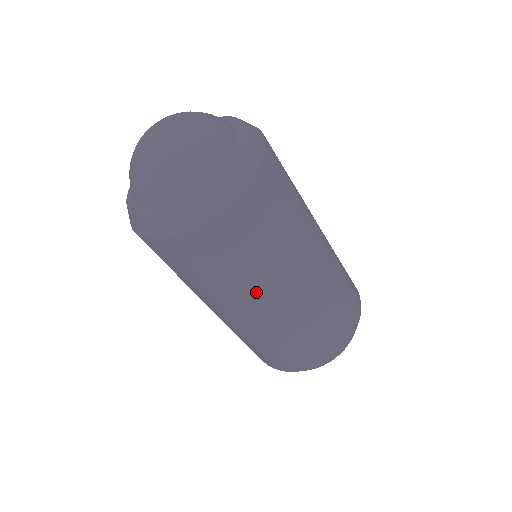
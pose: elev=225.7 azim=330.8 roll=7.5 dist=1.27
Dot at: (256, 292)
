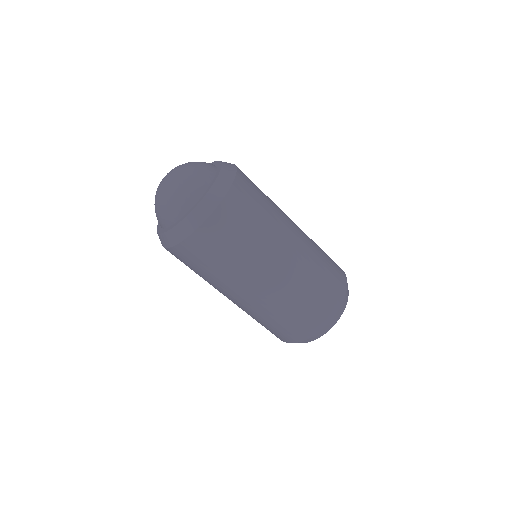
Dot at: (277, 242)
